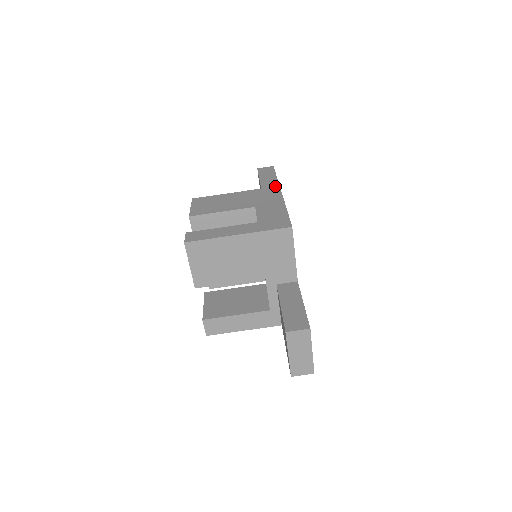
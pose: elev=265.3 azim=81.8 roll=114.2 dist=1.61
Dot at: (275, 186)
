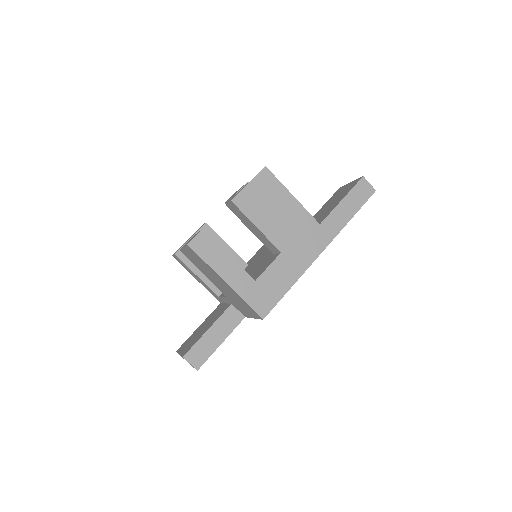
Dot at: (331, 235)
